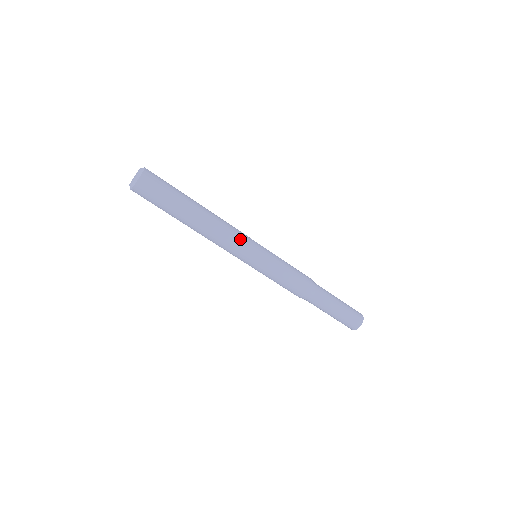
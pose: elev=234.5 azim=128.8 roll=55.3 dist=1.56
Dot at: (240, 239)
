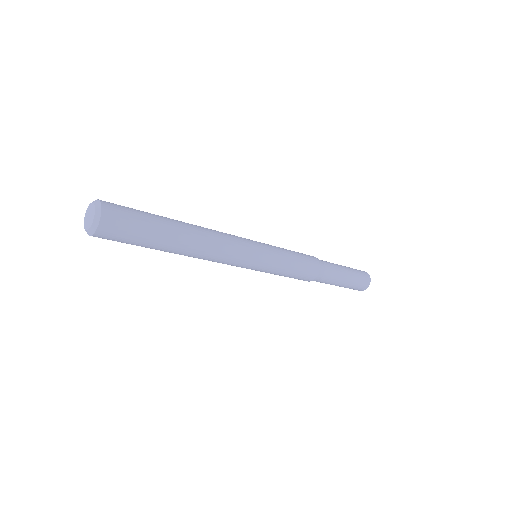
Dot at: (229, 264)
